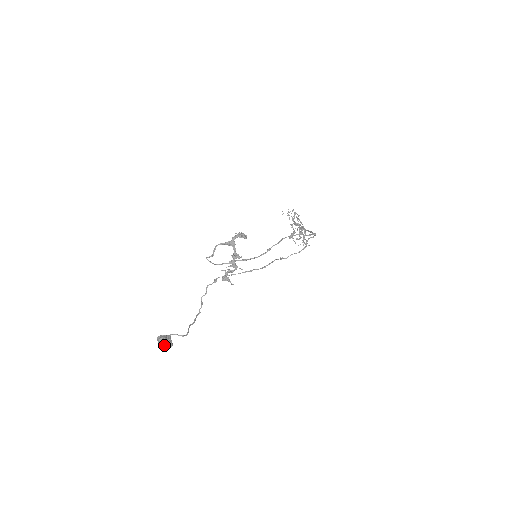
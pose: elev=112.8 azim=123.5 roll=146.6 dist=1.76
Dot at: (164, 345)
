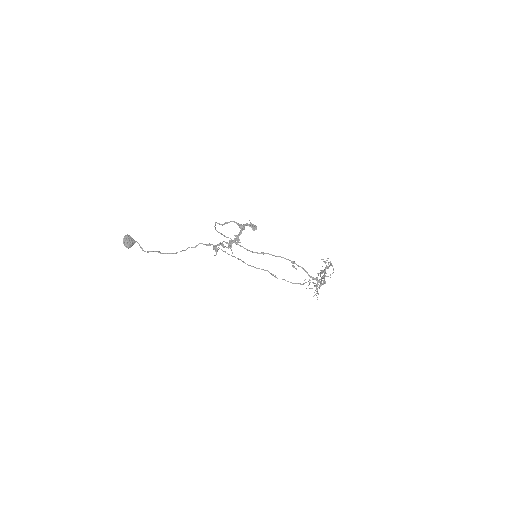
Dot at: (124, 242)
